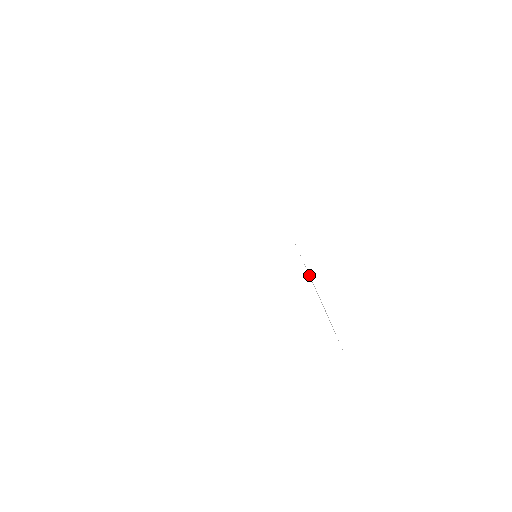
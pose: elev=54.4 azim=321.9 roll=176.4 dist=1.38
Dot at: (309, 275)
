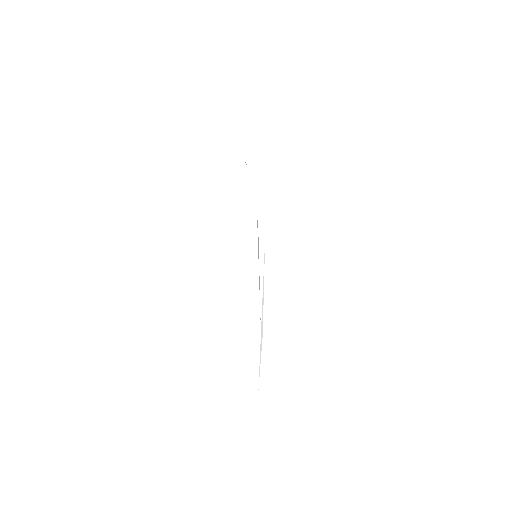
Dot at: (263, 291)
